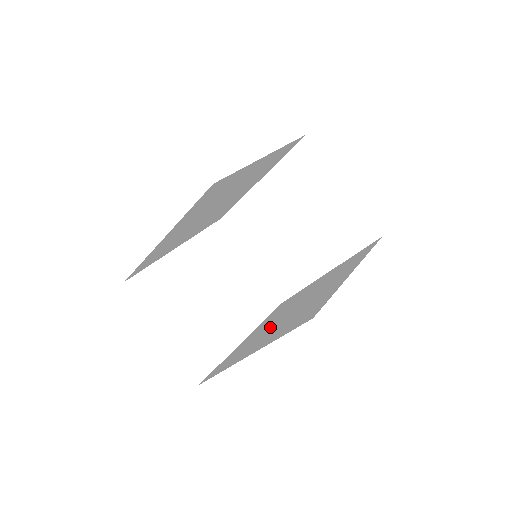
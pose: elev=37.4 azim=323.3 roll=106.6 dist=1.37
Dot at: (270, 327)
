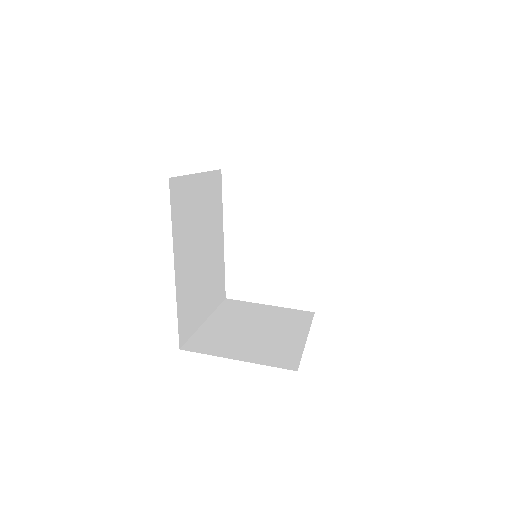
Dot at: occluded
